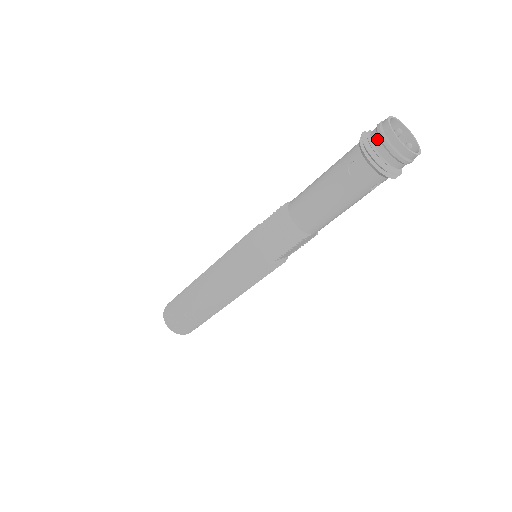
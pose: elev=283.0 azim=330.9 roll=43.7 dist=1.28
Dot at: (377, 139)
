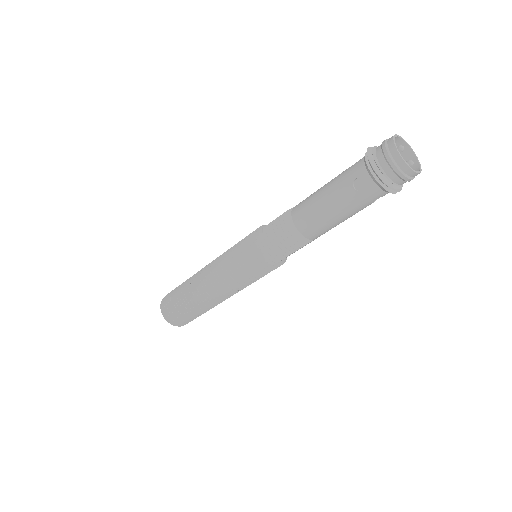
Dot at: (383, 159)
